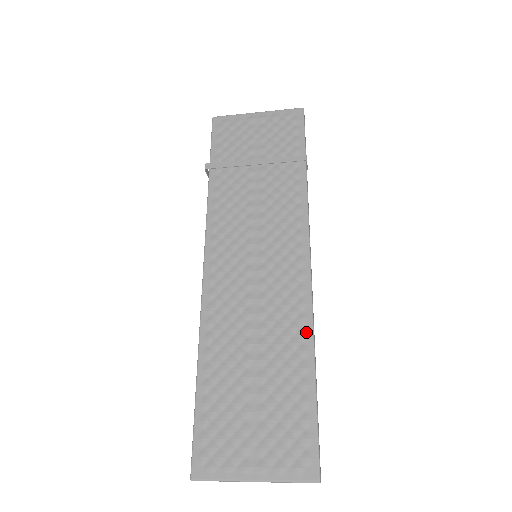
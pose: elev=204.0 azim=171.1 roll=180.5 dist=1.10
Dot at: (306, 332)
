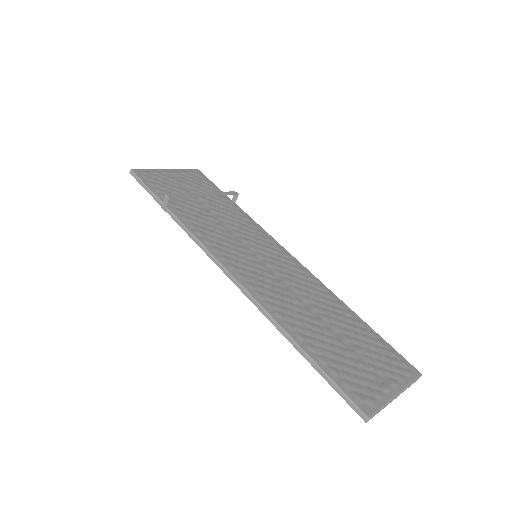
Dot at: (330, 294)
